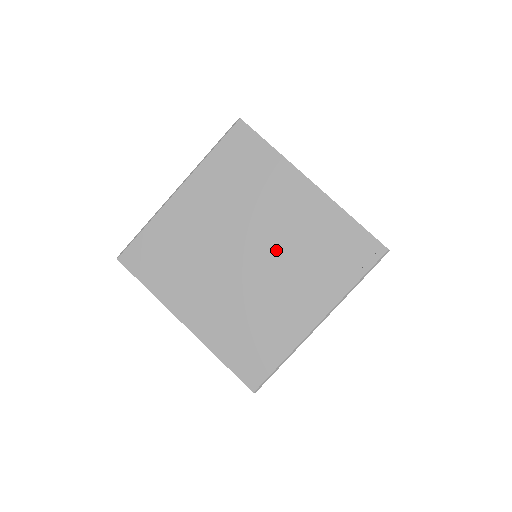
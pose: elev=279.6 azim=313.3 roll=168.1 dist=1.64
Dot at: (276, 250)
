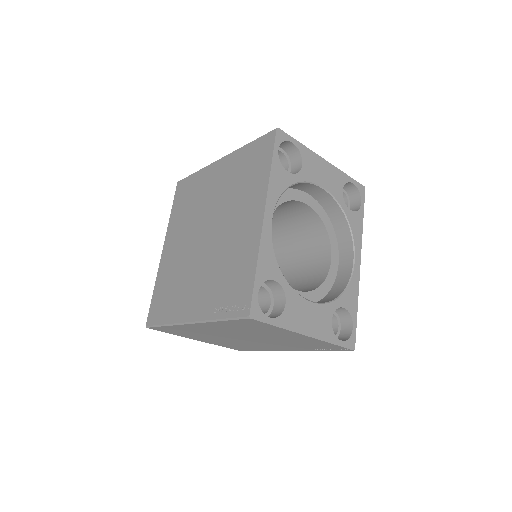
Dot at: (215, 247)
